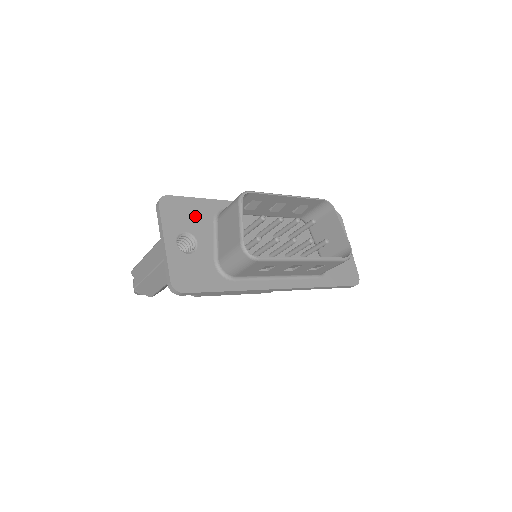
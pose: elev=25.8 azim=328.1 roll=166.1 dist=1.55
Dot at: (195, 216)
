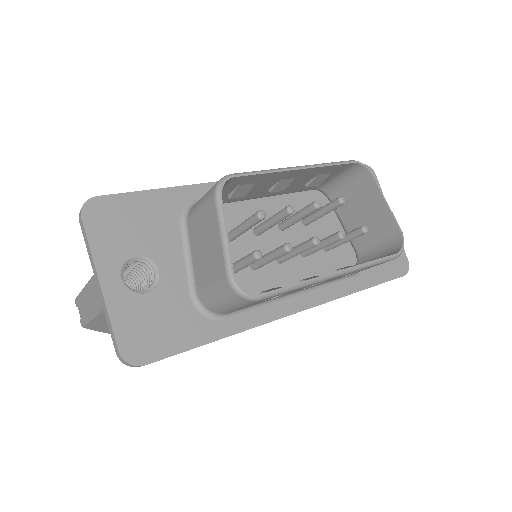
Dot at: (148, 223)
